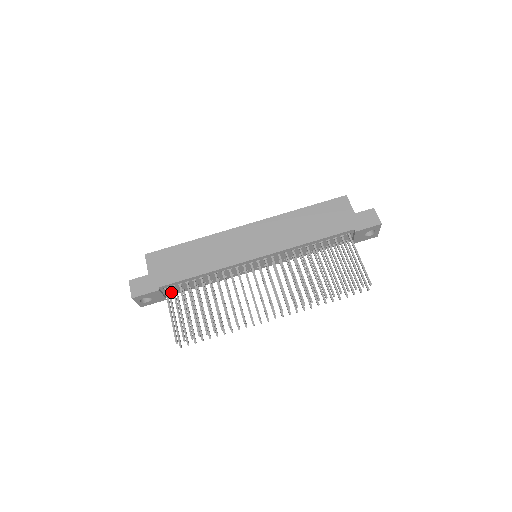
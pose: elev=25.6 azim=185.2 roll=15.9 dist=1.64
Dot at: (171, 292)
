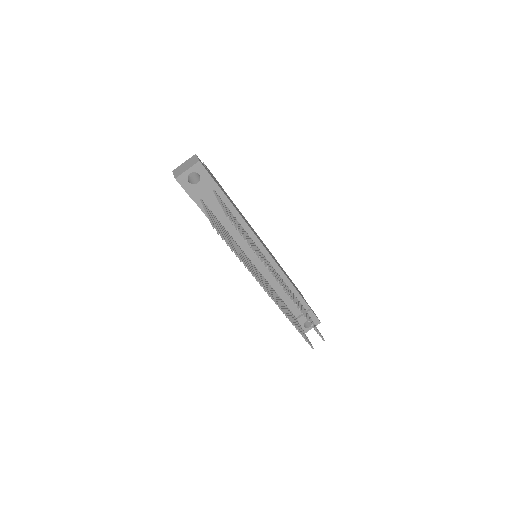
Dot at: (203, 200)
